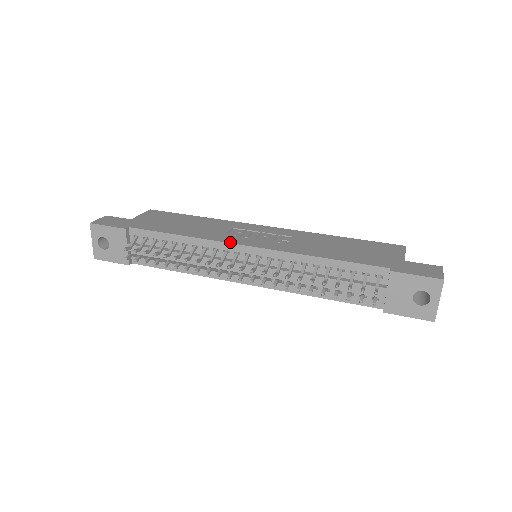
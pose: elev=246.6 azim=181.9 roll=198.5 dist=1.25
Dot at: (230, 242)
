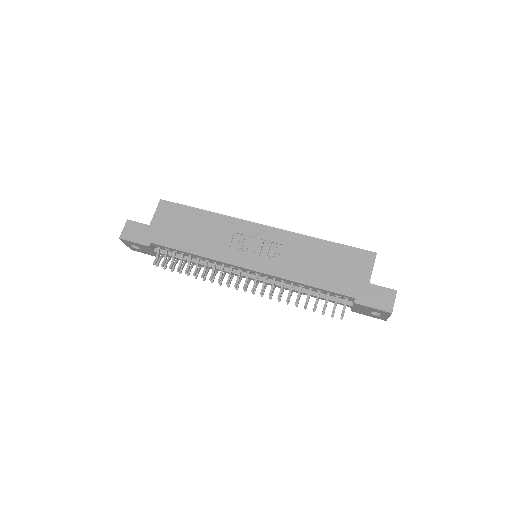
Dot at: (233, 264)
